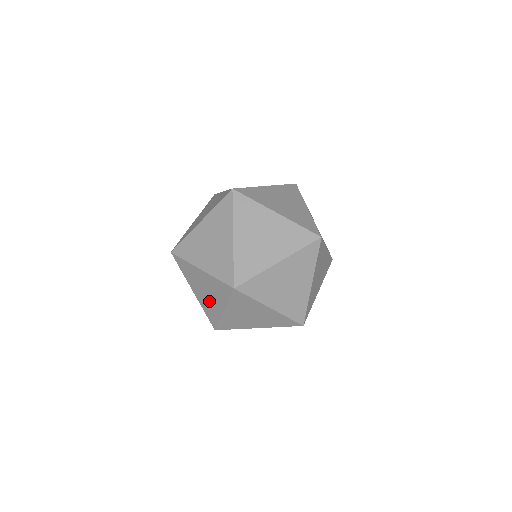
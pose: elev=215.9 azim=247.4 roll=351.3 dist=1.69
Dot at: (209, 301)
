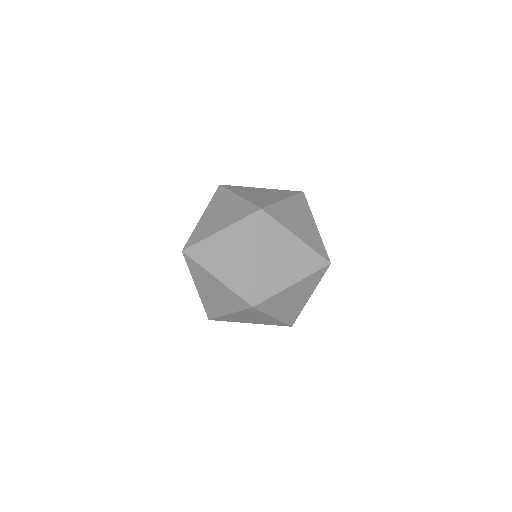
Dot at: (214, 301)
